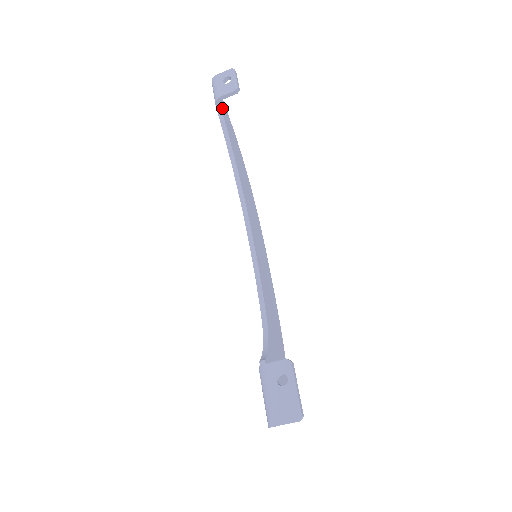
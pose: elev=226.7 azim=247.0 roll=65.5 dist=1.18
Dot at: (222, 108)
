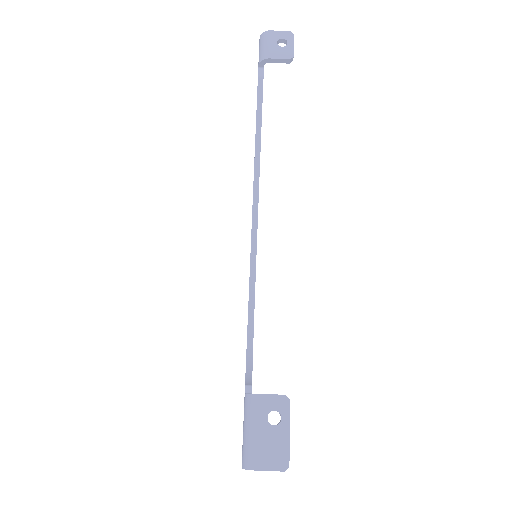
Dot at: (263, 71)
